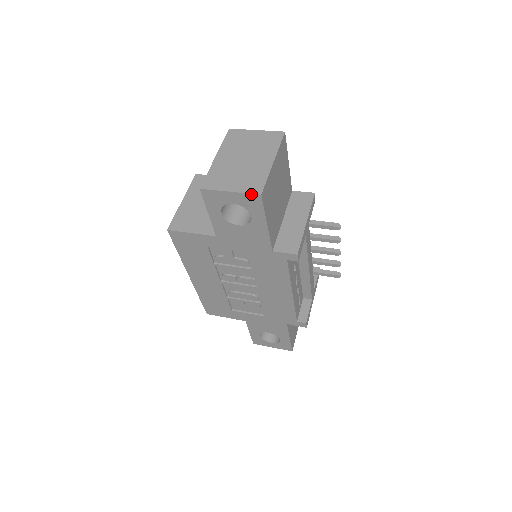
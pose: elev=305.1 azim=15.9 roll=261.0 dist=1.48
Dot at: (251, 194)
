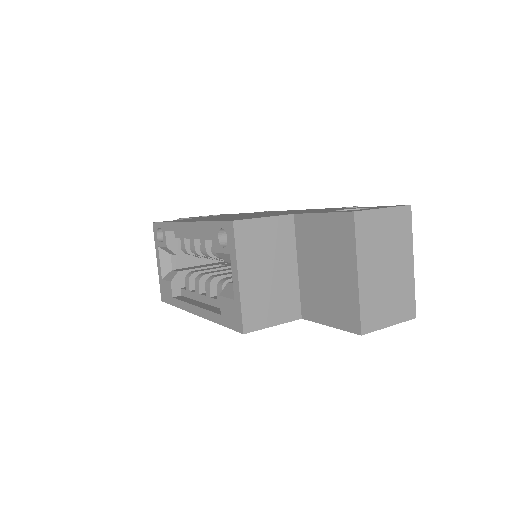
Dot at: (407, 320)
